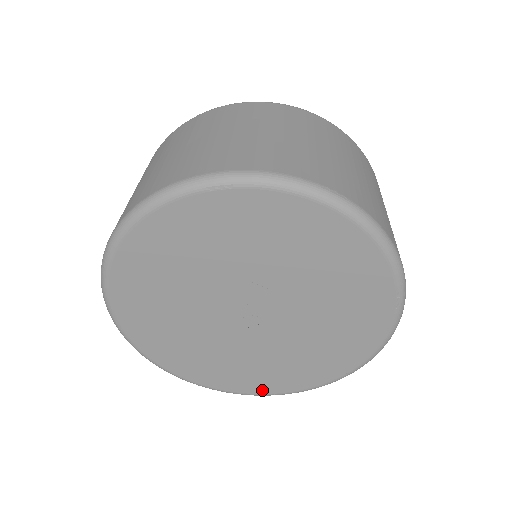
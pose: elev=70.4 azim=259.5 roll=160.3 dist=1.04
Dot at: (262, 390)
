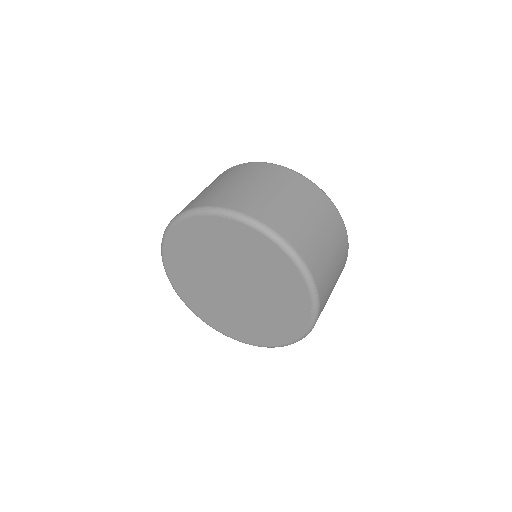
Dot at: (235, 336)
